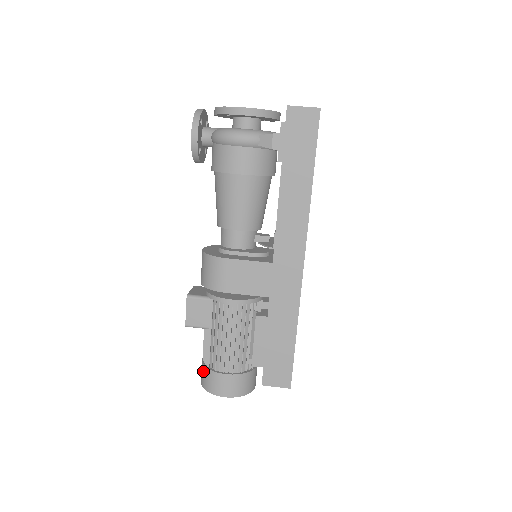
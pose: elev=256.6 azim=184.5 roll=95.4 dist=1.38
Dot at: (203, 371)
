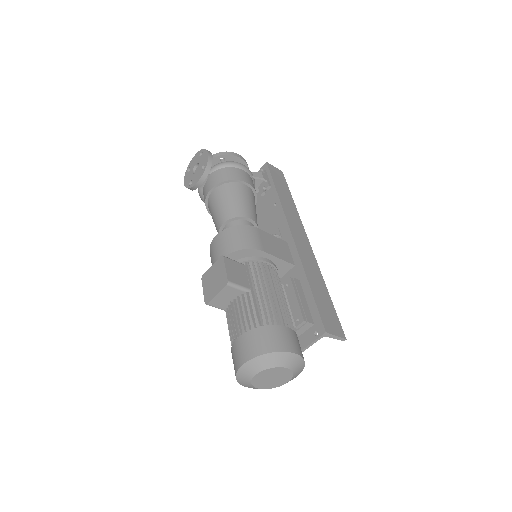
Dot at: (255, 336)
